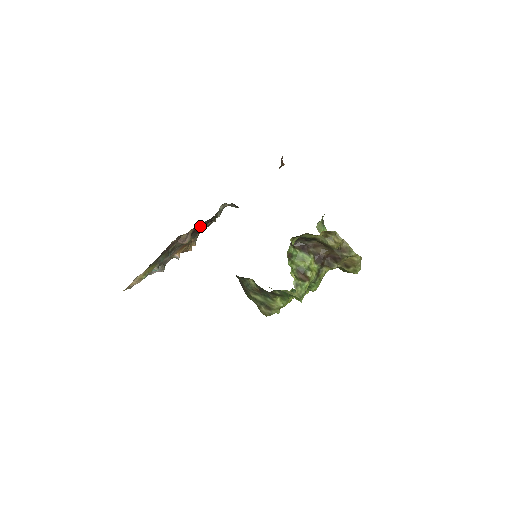
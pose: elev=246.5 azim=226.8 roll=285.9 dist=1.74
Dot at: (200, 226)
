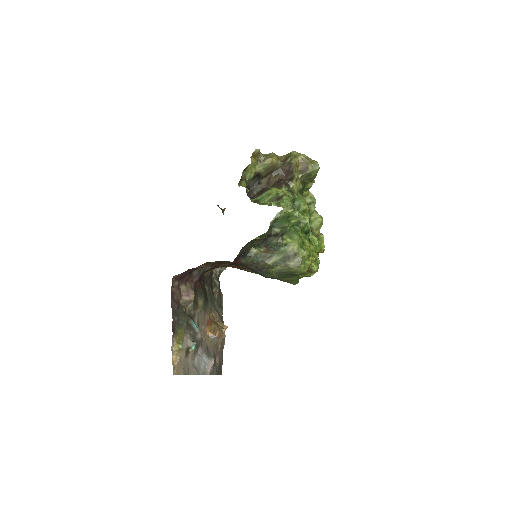
Dot at: (196, 282)
